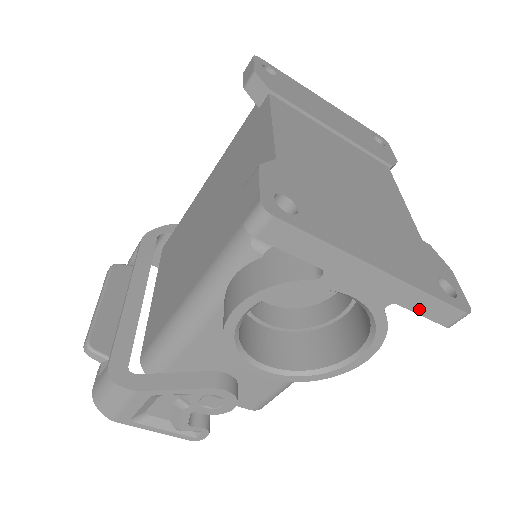
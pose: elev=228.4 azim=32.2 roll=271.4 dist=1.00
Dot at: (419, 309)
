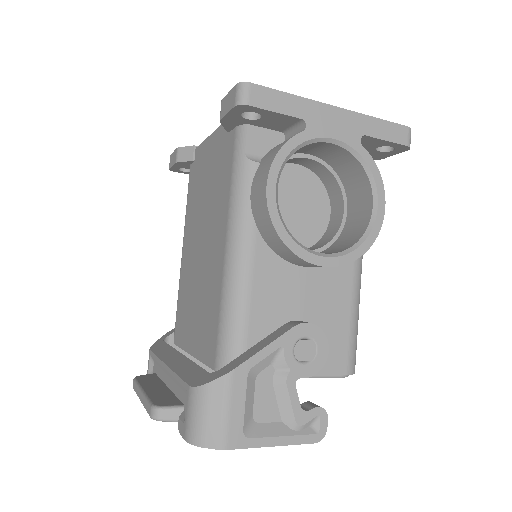
Dot at: (380, 135)
